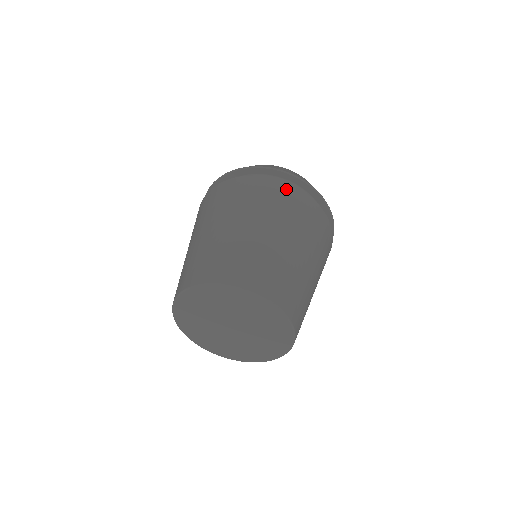
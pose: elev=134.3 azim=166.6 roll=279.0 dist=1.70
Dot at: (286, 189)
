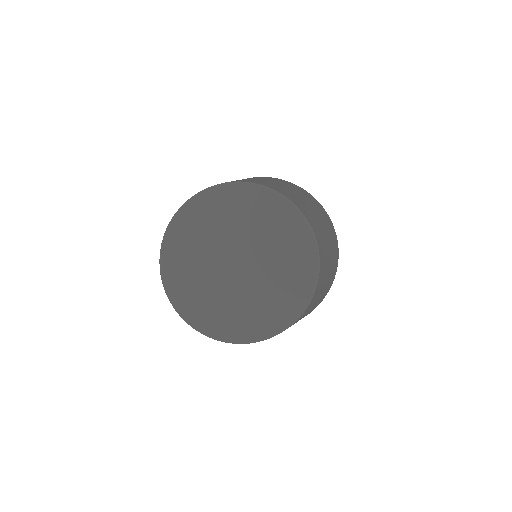
Dot at: (297, 186)
